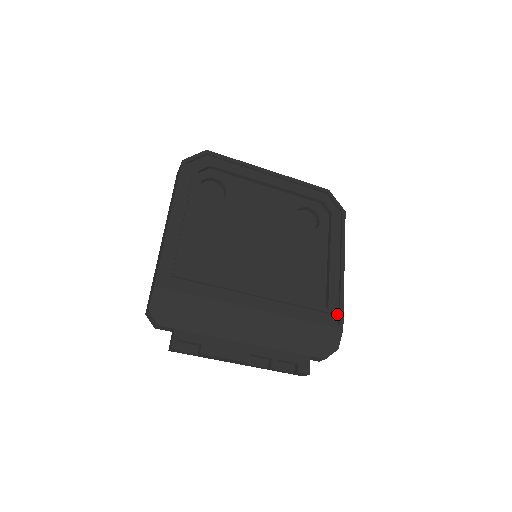
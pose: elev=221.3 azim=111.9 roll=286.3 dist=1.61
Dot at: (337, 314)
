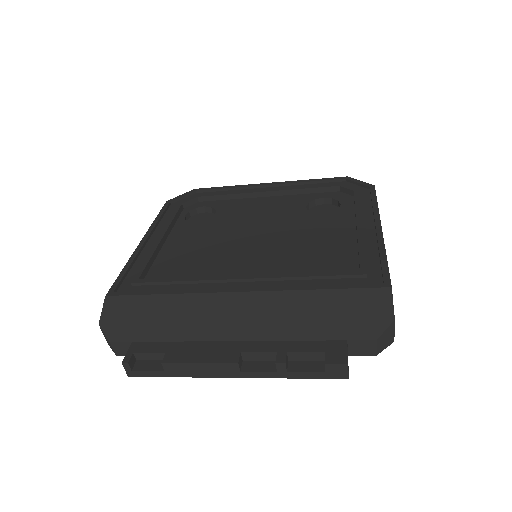
Dot at: (379, 275)
